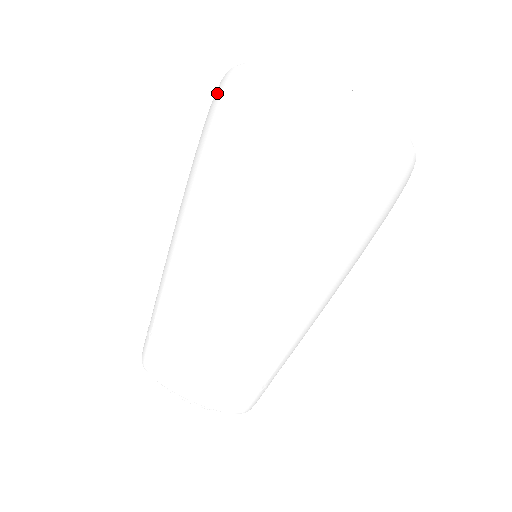
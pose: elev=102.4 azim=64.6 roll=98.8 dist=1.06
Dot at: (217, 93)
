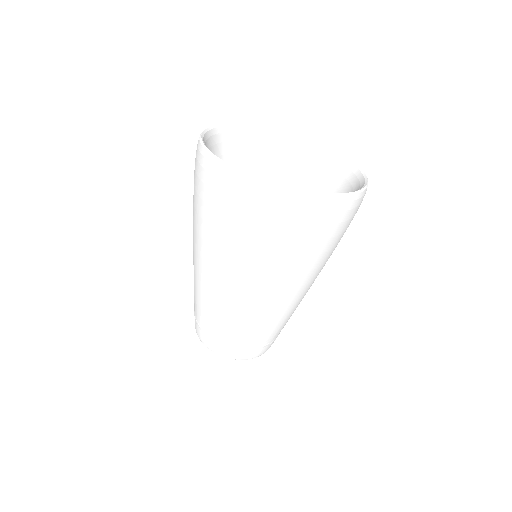
Dot at: (202, 173)
